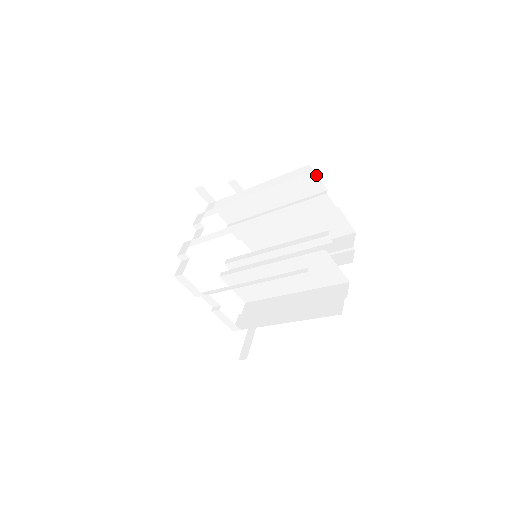
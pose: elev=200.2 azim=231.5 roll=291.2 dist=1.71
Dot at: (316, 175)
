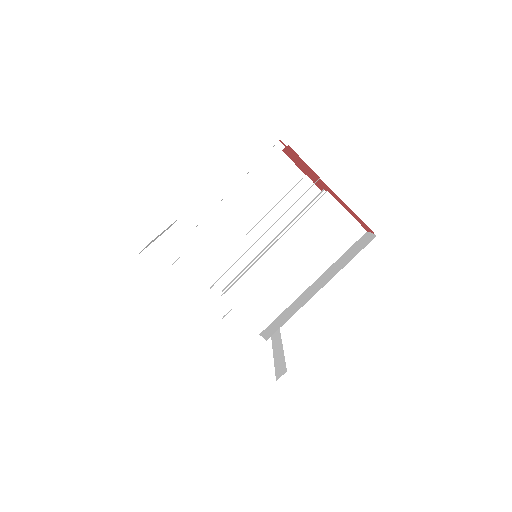
Dot at: (290, 160)
